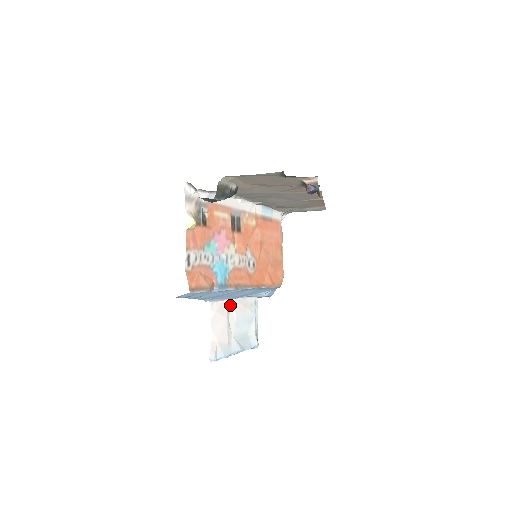
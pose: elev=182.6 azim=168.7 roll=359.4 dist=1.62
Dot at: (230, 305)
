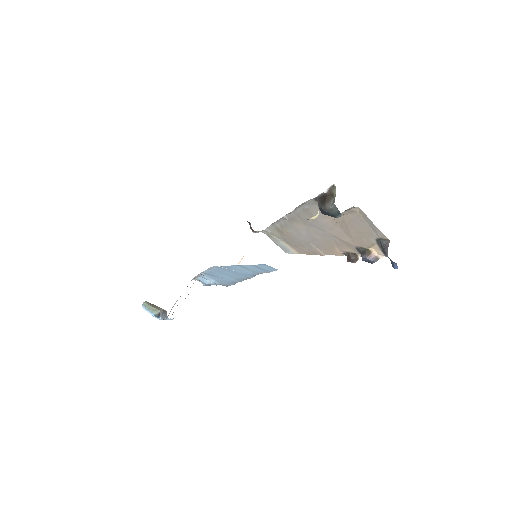
Dot at: occluded
